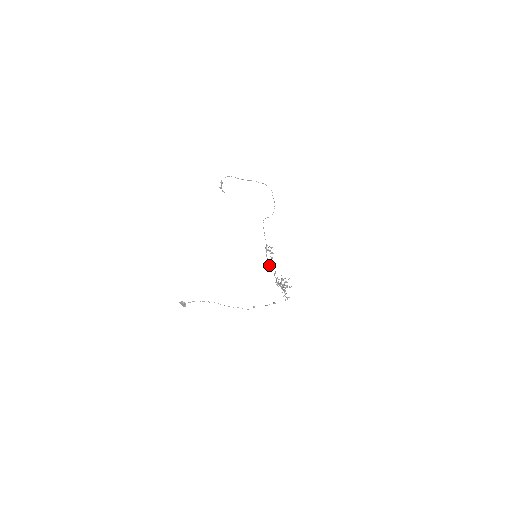
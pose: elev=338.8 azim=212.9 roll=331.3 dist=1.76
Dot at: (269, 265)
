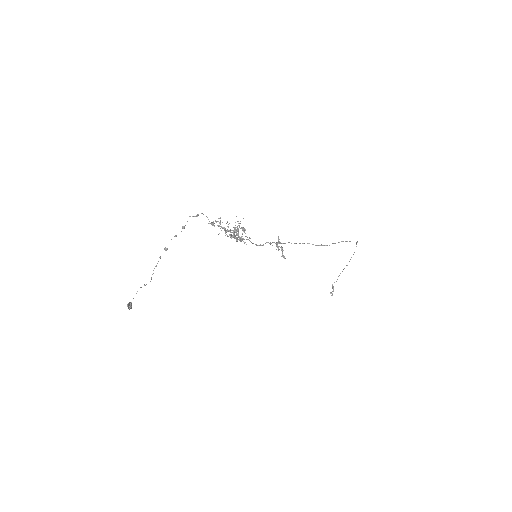
Dot at: occluded
